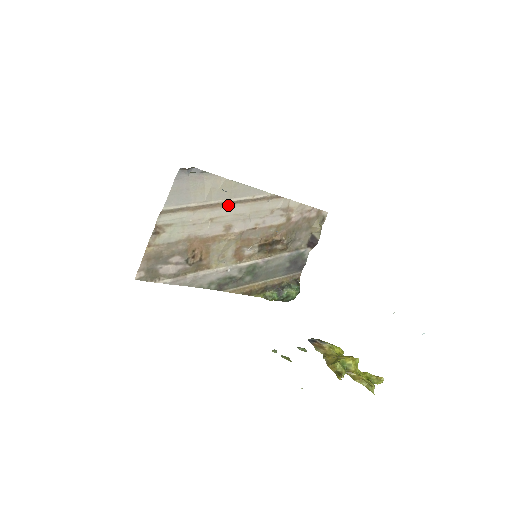
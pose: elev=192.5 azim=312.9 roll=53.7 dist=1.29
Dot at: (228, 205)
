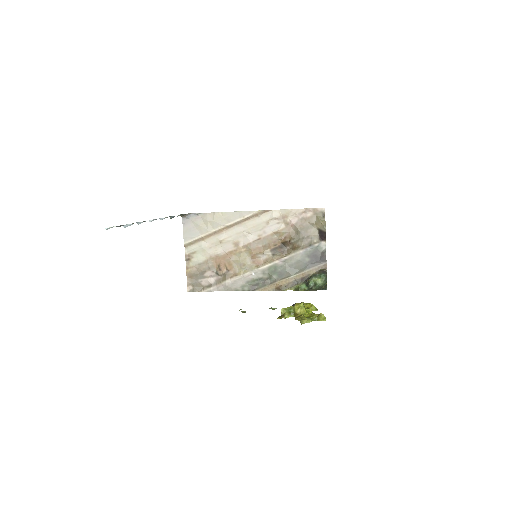
Dot at: (229, 229)
